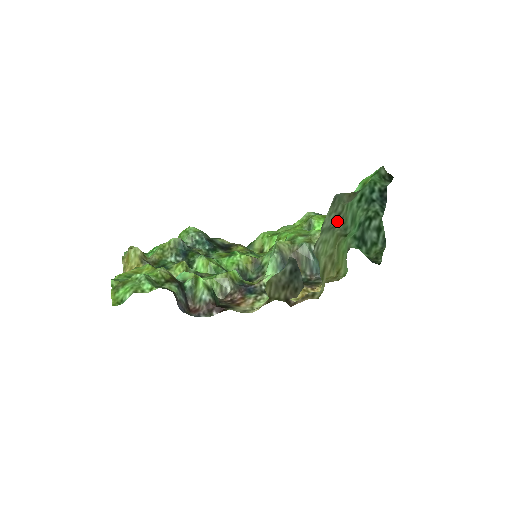
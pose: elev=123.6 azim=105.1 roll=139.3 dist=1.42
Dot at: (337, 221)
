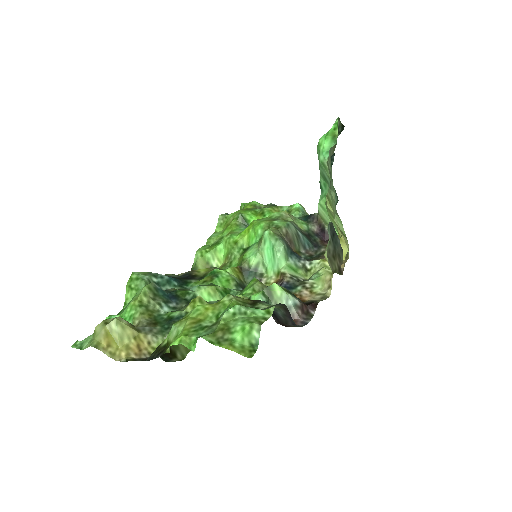
Dot at: (331, 178)
